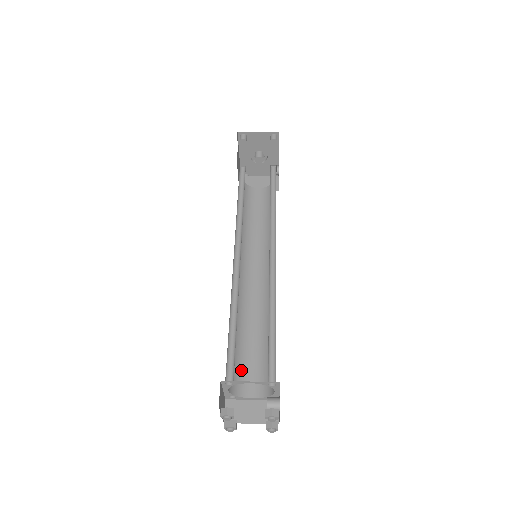
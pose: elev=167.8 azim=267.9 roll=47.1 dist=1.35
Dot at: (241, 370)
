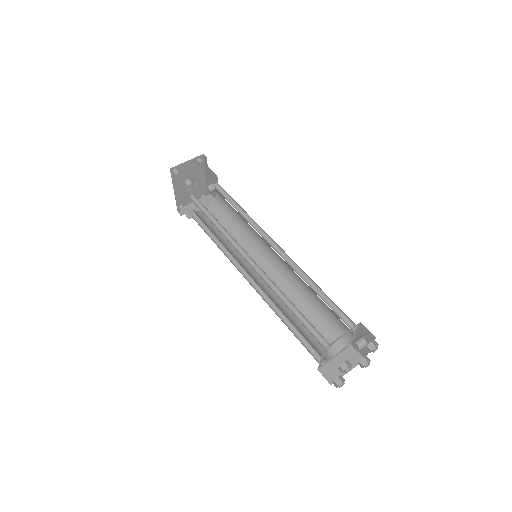
Dot at: (312, 342)
